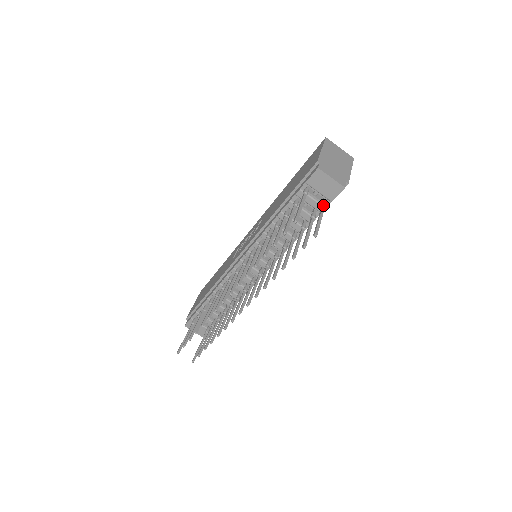
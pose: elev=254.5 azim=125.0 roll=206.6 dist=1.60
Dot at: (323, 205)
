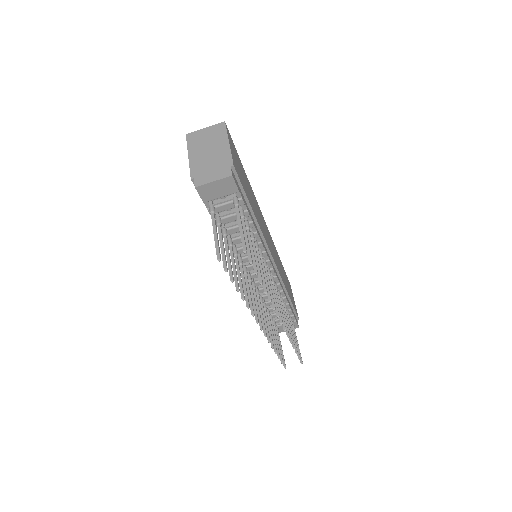
Dot at: (234, 205)
